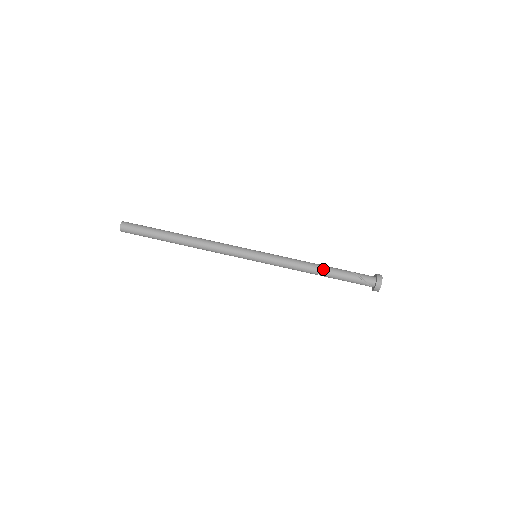
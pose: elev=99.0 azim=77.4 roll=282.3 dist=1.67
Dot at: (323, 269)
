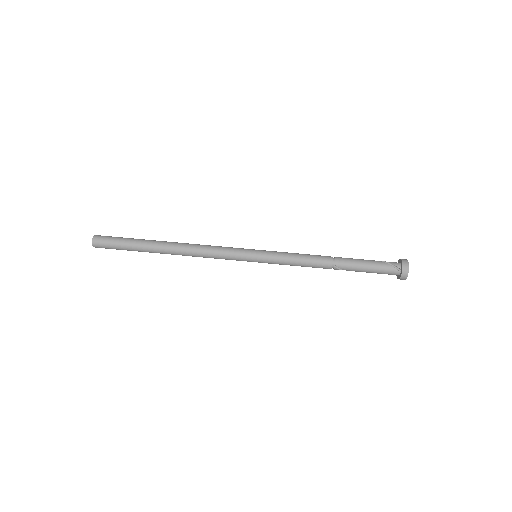
Dot at: (336, 257)
